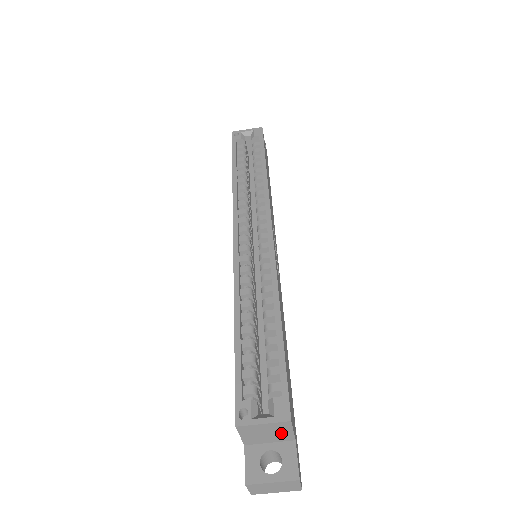
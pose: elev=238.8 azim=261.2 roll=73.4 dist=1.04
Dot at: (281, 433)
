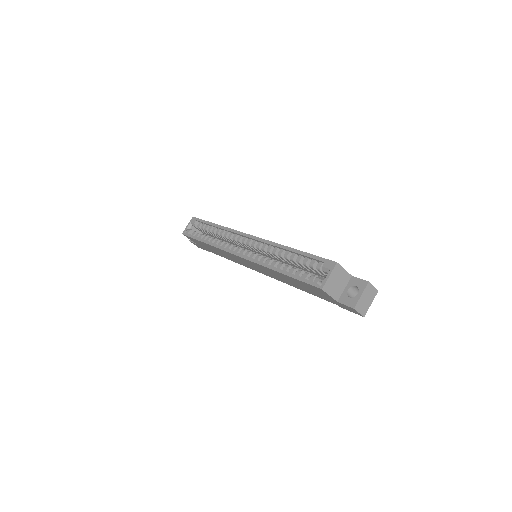
Dot at: (342, 276)
